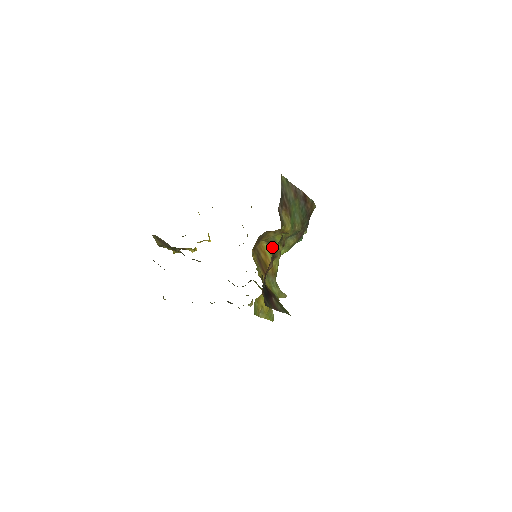
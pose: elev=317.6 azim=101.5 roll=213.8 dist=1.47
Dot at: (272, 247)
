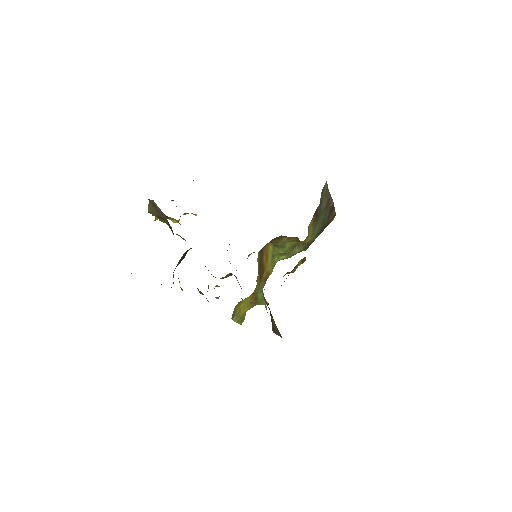
Dot at: (276, 251)
